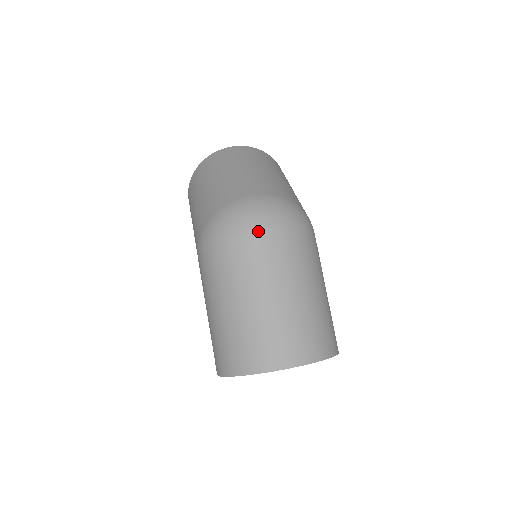
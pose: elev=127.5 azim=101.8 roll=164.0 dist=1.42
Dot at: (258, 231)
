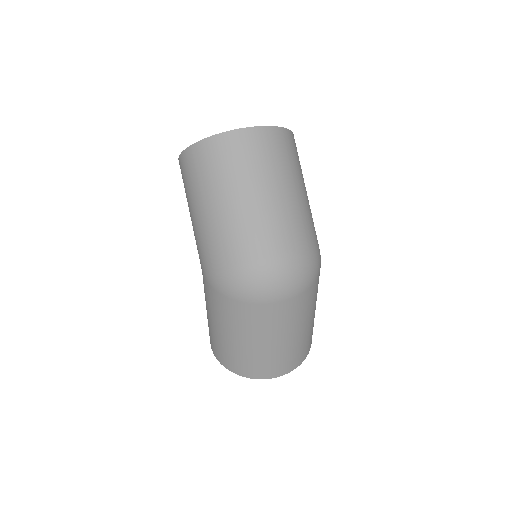
Dot at: (277, 300)
